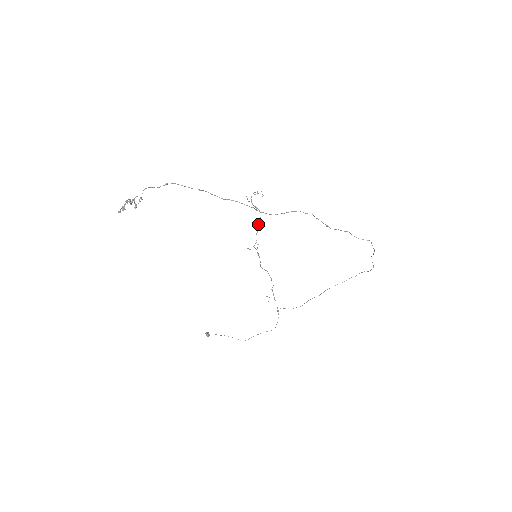
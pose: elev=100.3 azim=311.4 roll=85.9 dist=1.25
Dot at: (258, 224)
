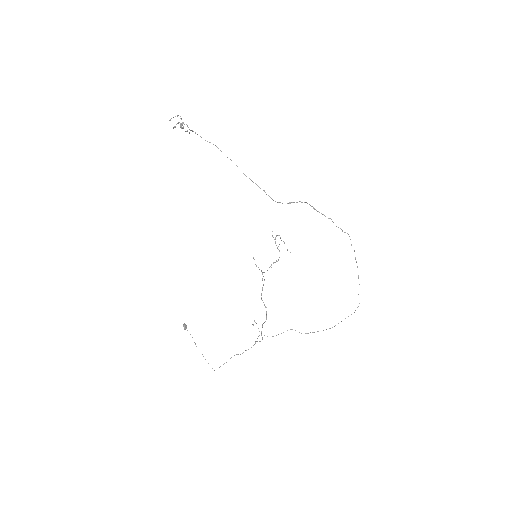
Dot at: (274, 262)
